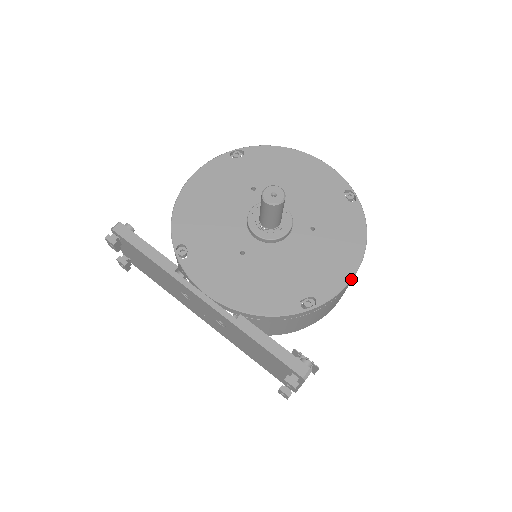
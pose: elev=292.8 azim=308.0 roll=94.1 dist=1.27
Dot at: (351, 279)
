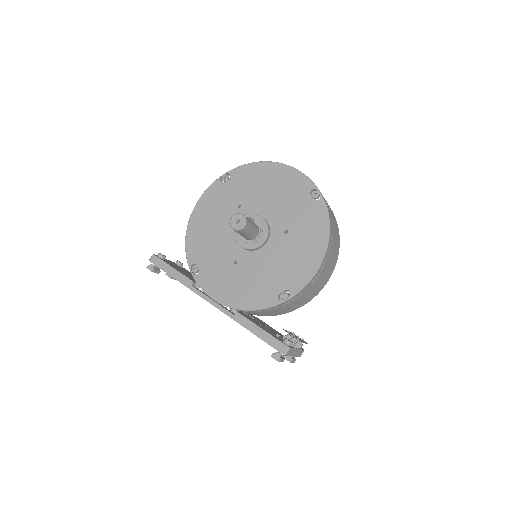
Dot at: (317, 270)
